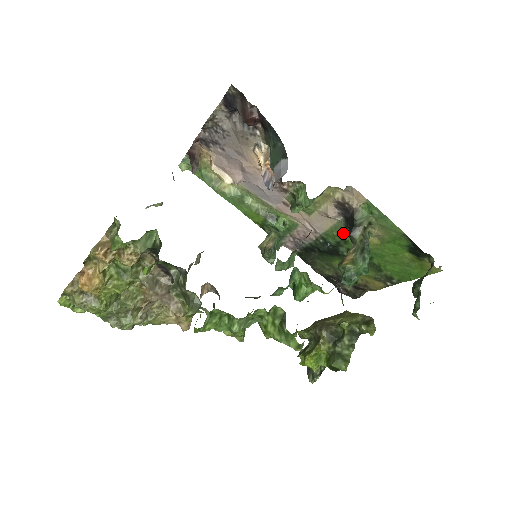
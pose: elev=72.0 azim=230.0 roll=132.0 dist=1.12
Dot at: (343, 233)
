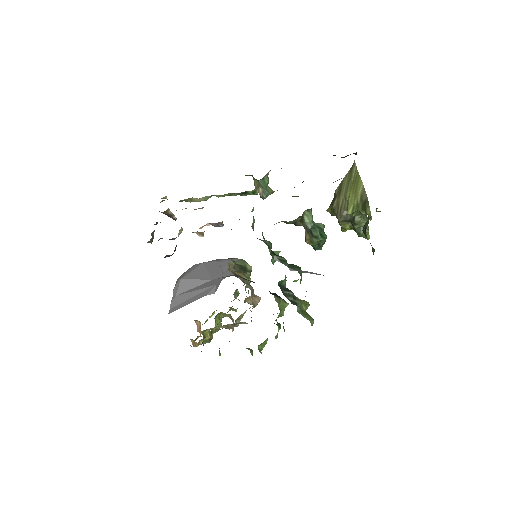
Dot at: occluded
